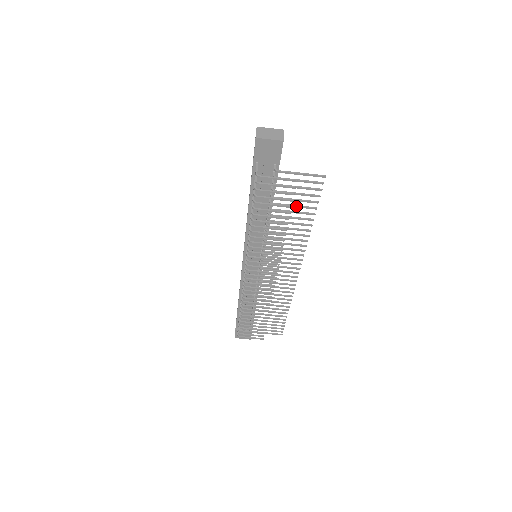
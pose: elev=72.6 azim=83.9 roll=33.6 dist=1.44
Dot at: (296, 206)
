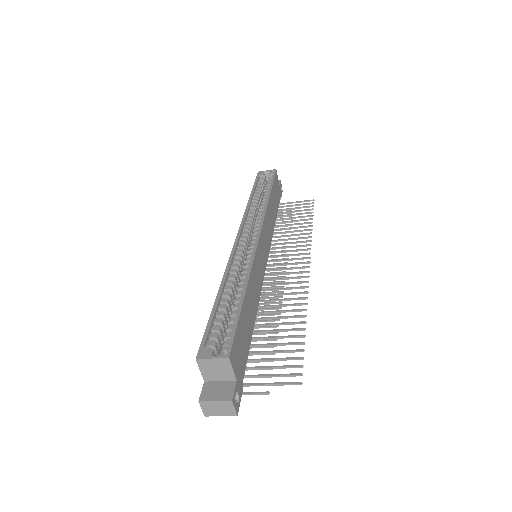
Dot at: occluded
